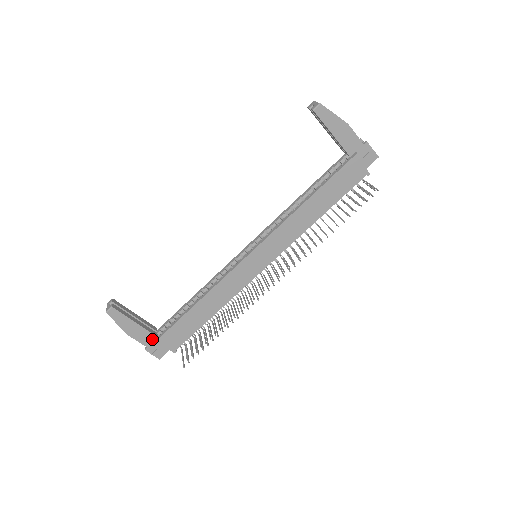
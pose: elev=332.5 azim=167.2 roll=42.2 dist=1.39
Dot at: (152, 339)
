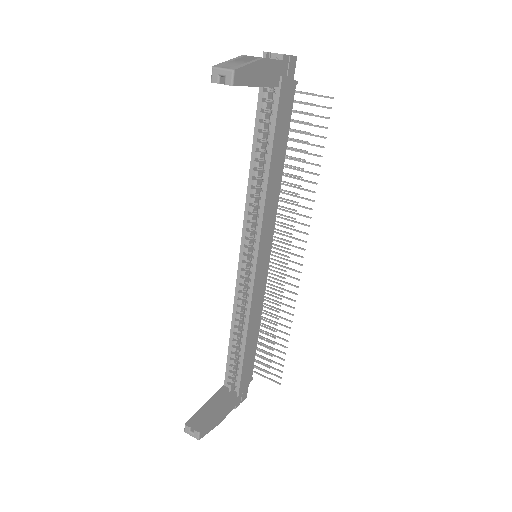
Dot at: (235, 399)
